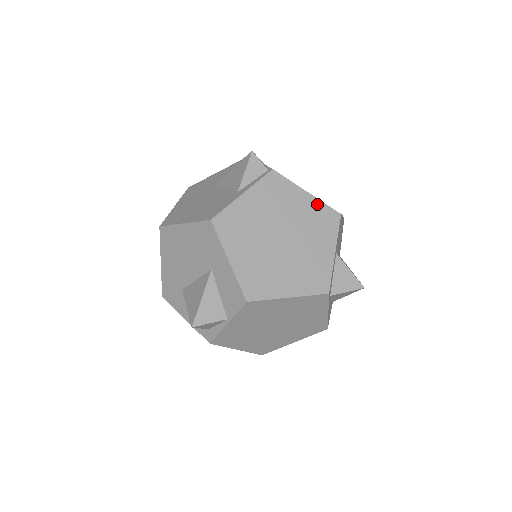
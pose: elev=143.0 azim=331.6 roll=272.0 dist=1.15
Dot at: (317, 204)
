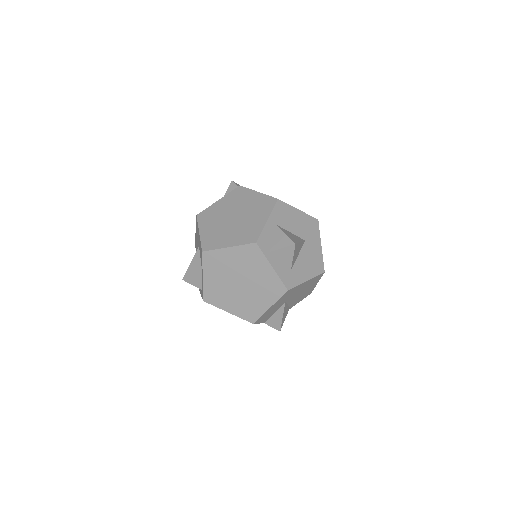
Dot at: (263, 197)
